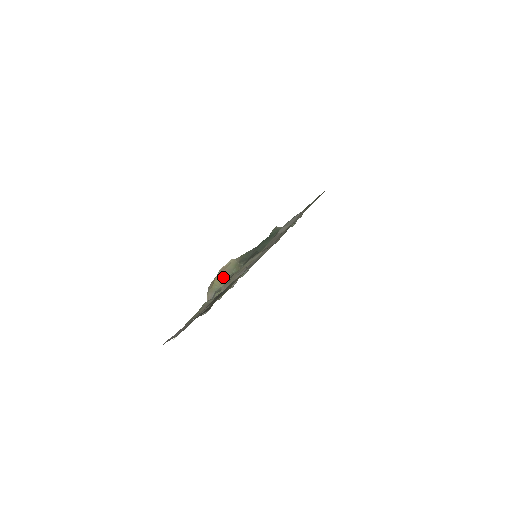
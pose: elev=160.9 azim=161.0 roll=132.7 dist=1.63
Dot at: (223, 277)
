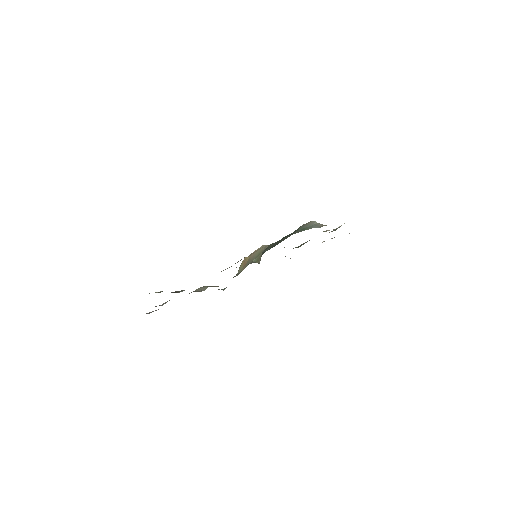
Dot at: (247, 262)
